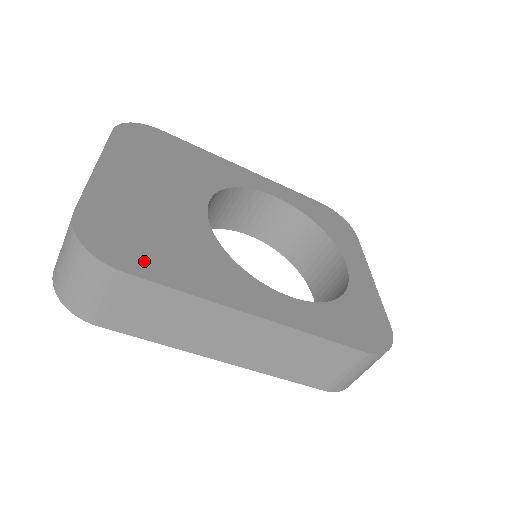
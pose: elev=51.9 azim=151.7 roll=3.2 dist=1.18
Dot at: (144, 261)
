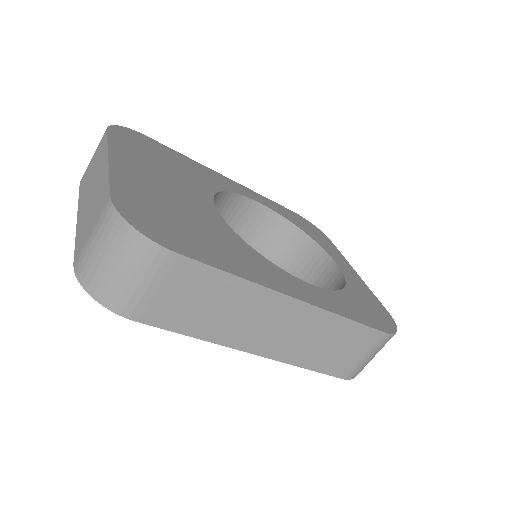
Dot at: (190, 245)
